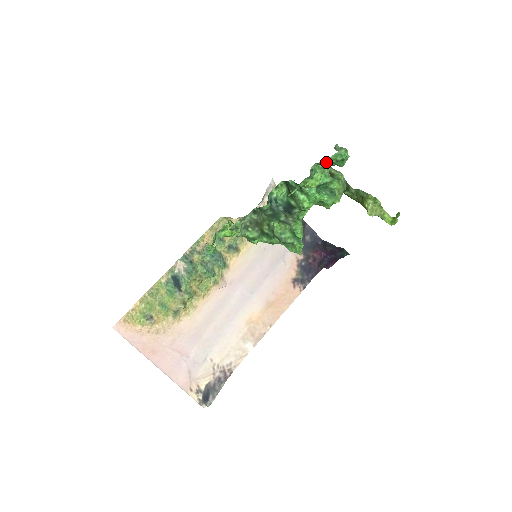
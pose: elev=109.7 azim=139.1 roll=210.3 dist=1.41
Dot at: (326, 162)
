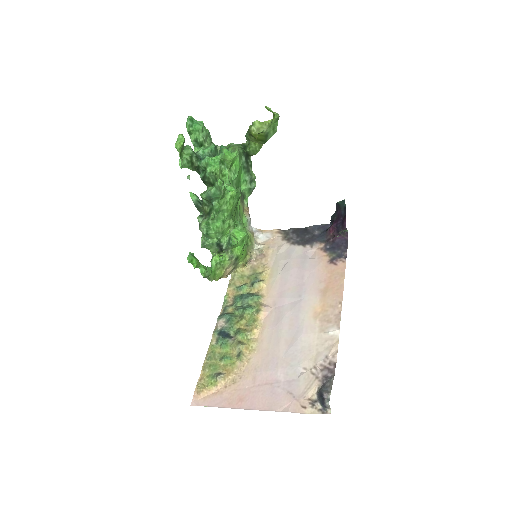
Dot at: (192, 137)
